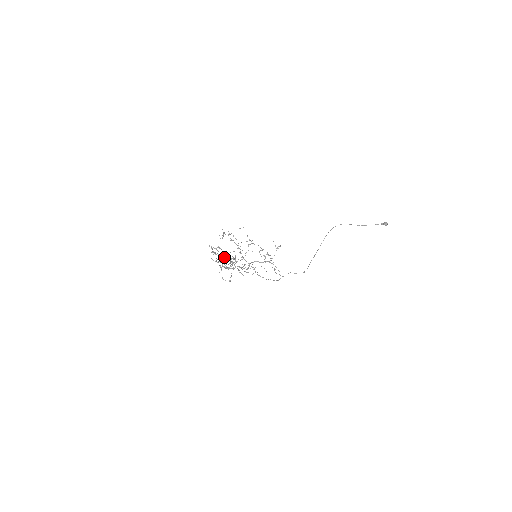
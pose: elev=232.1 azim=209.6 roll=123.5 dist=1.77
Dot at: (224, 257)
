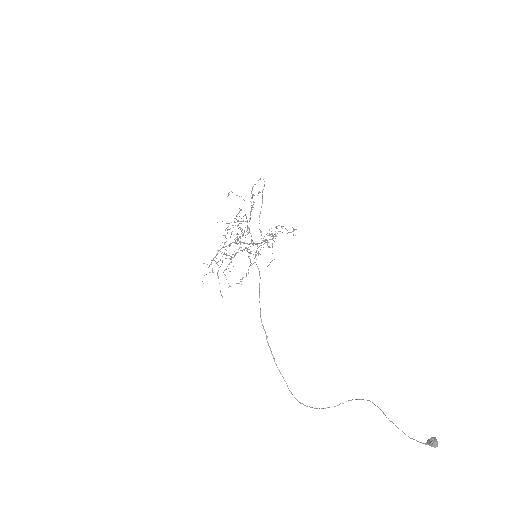
Dot at: occluded
